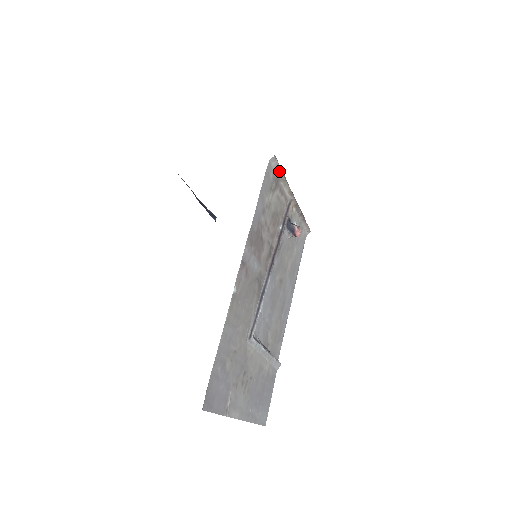
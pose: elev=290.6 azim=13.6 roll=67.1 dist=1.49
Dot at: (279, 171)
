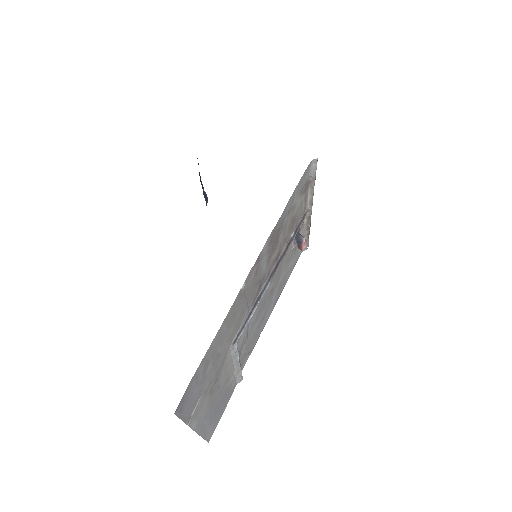
Dot at: (313, 176)
